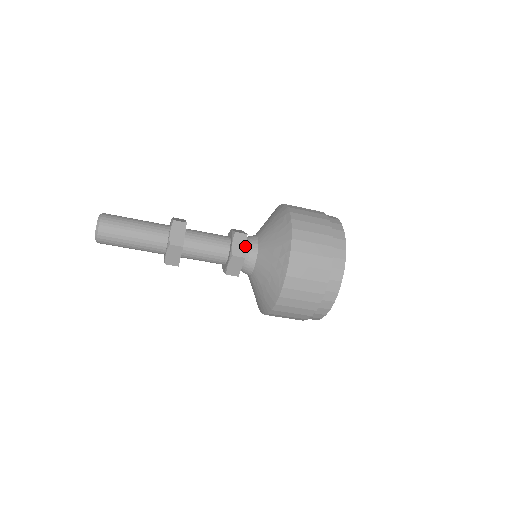
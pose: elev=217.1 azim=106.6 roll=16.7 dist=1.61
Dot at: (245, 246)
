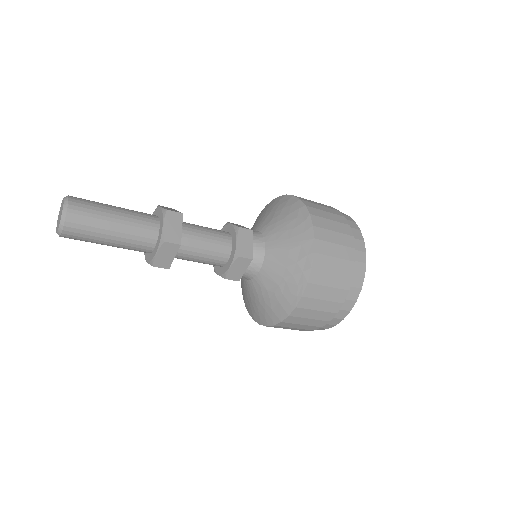
Dot at: (251, 245)
